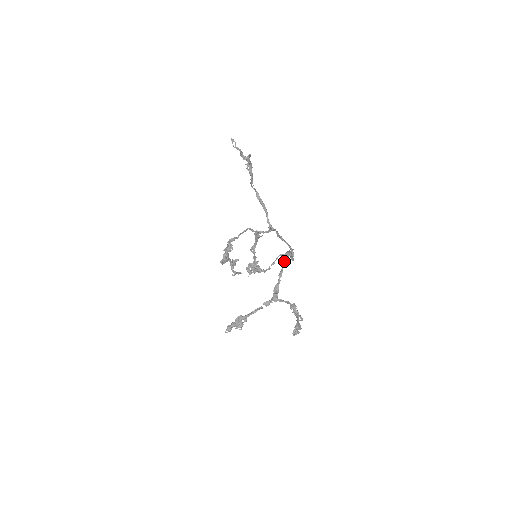
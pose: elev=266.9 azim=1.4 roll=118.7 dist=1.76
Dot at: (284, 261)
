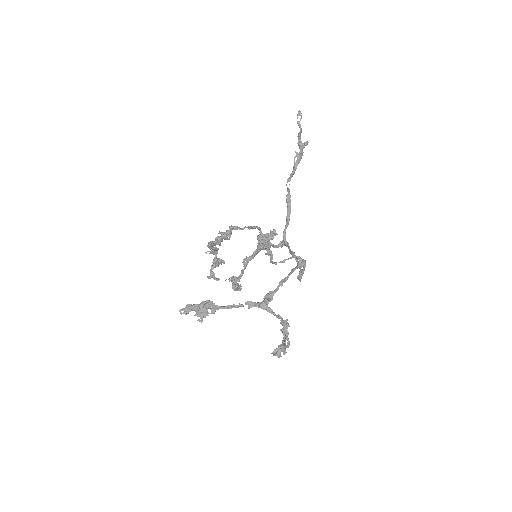
Dot at: (296, 267)
